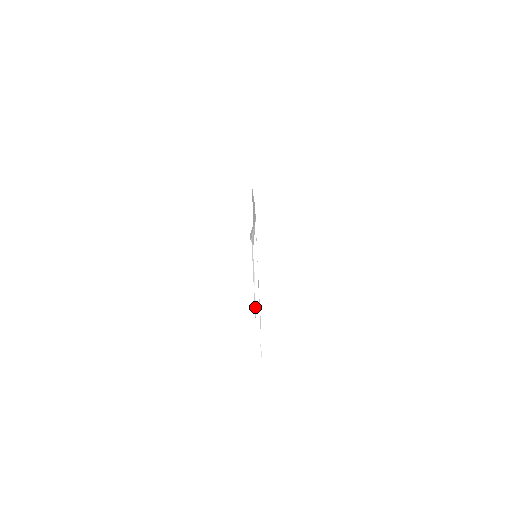
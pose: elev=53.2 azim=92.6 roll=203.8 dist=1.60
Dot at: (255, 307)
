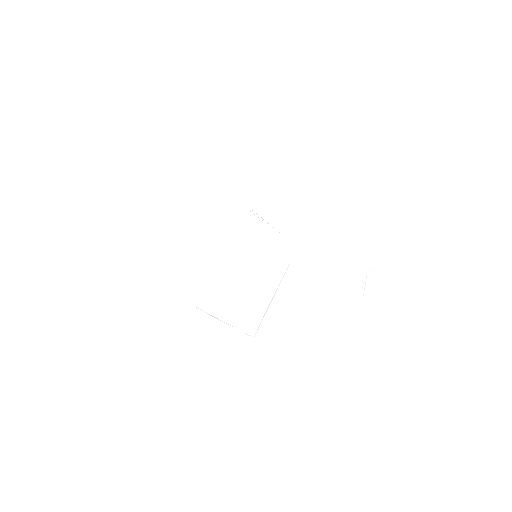
Dot at: (246, 332)
